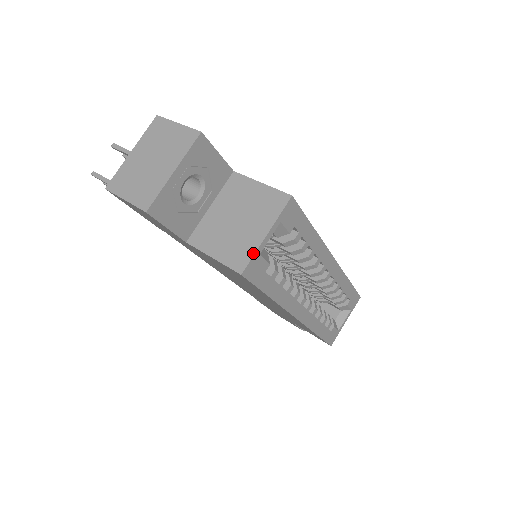
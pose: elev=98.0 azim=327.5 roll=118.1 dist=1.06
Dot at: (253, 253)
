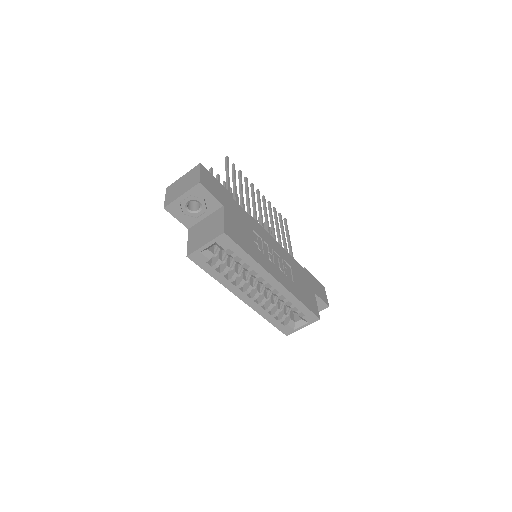
Dot at: (196, 250)
